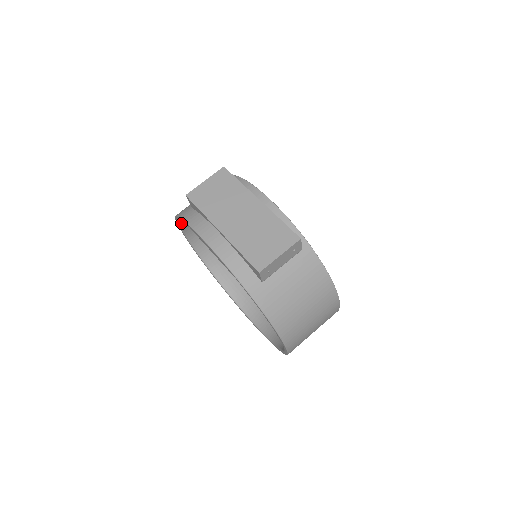
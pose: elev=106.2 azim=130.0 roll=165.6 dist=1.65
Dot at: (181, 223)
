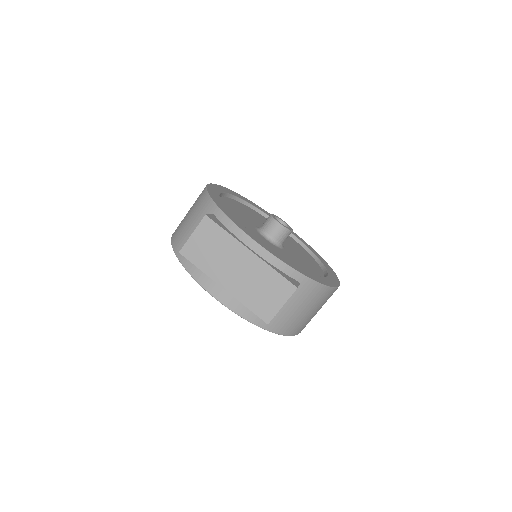
Dot at: occluded
